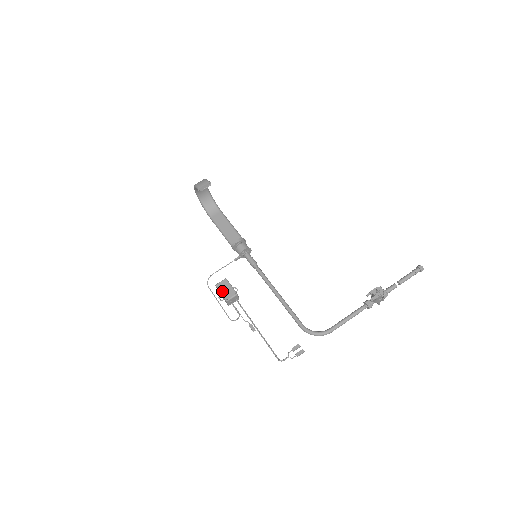
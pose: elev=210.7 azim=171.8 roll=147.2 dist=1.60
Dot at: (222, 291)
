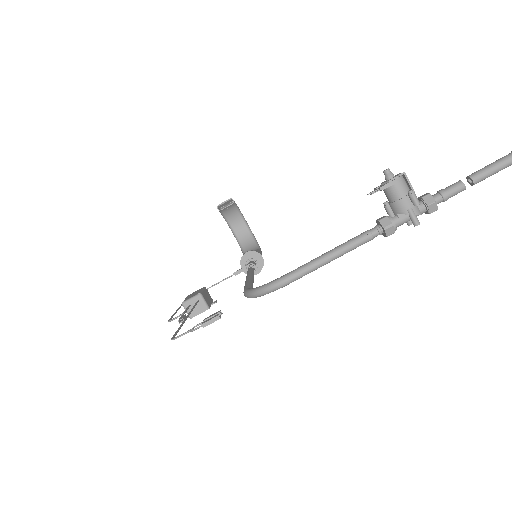
Dot at: (187, 297)
